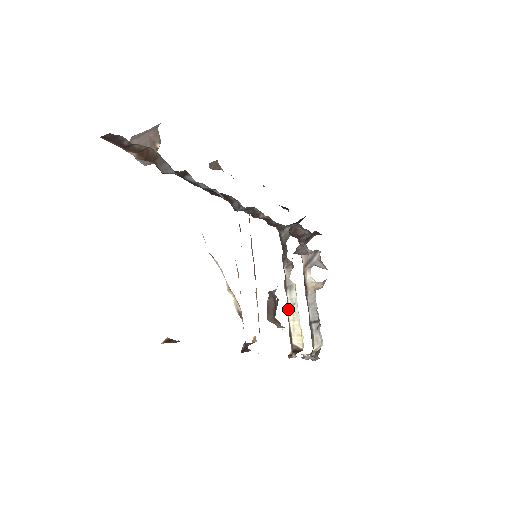
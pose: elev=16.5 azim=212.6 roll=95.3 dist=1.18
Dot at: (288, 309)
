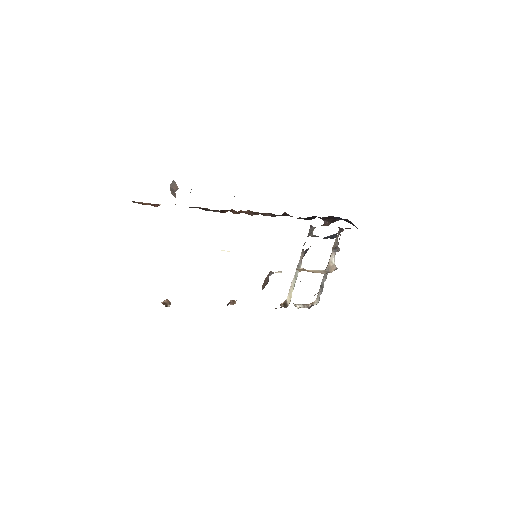
Dot at: (293, 278)
